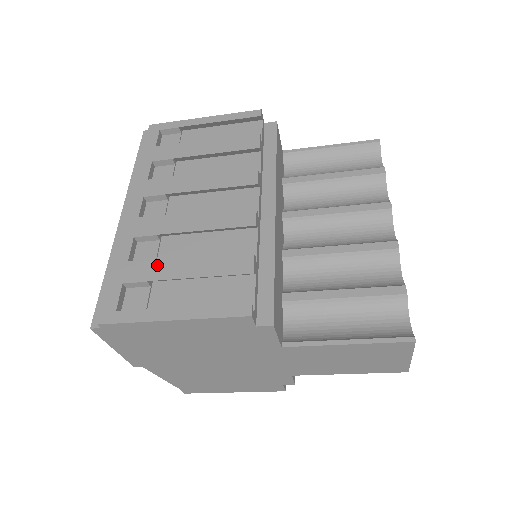
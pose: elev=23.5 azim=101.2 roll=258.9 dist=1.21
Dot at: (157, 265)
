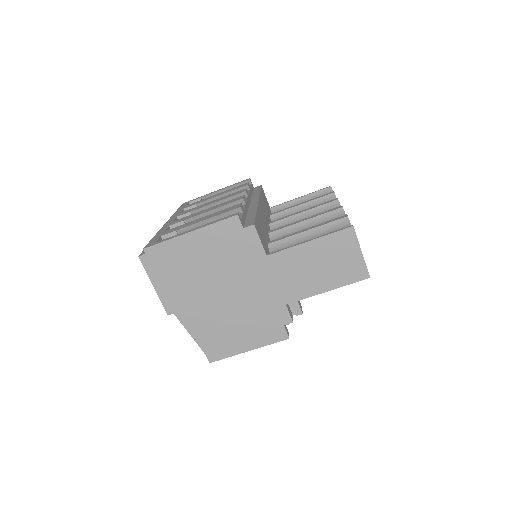
Dot at: (182, 225)
